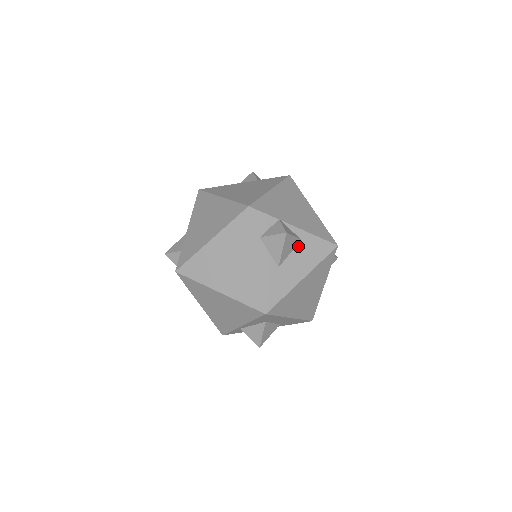
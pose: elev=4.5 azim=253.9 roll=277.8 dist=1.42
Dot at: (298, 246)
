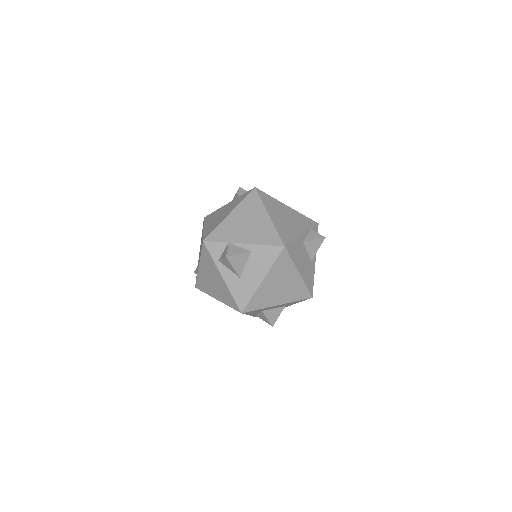
Dot at: (250, 257)
